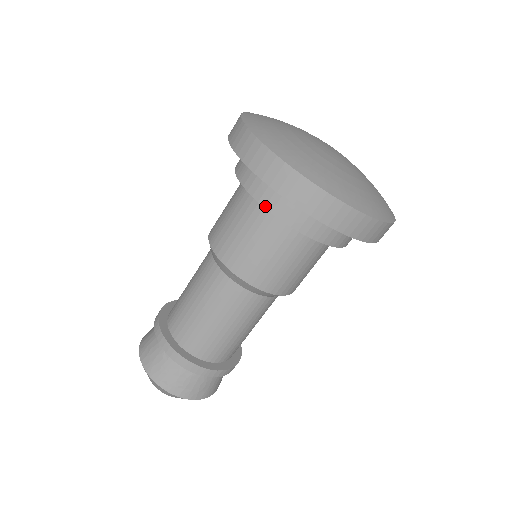
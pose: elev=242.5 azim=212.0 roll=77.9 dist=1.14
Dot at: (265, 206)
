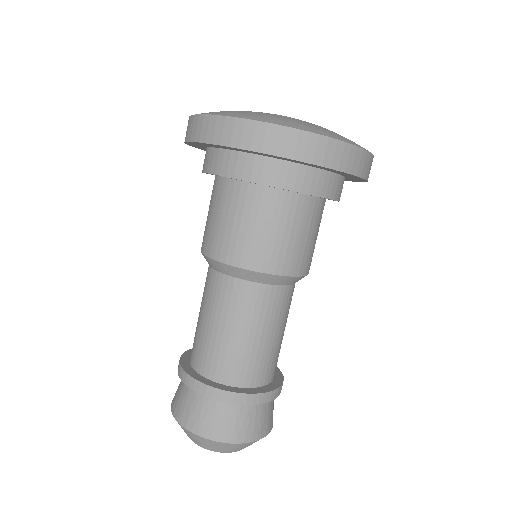
Dot at: (259, 182)
